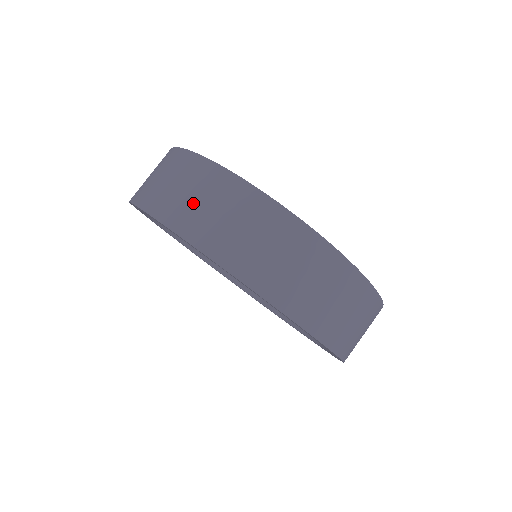
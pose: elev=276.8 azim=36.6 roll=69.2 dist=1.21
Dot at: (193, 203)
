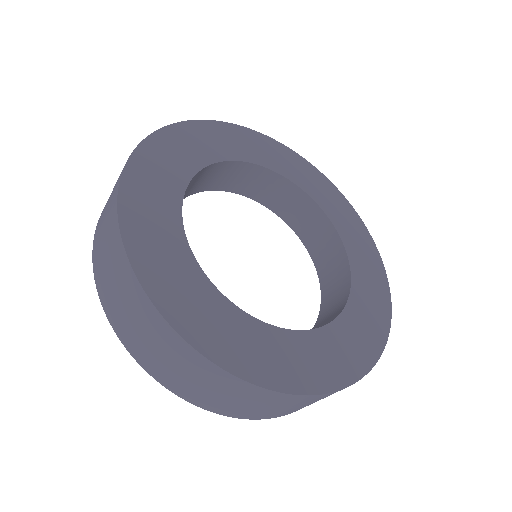
Dot at: (280, 410)
